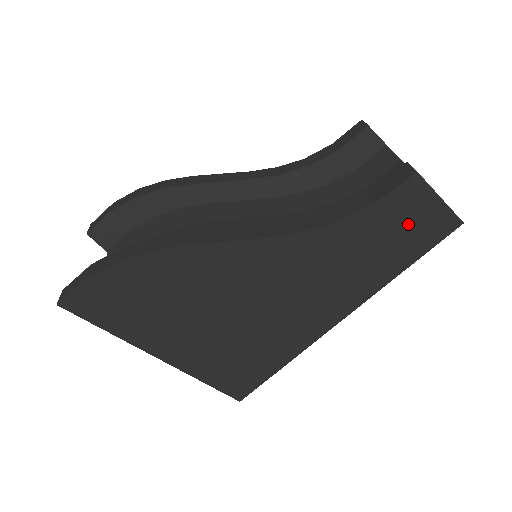
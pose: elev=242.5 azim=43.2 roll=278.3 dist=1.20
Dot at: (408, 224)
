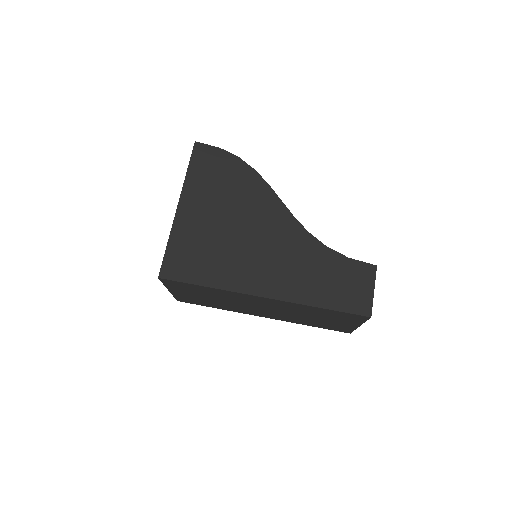
Dot at: (349, 285)
